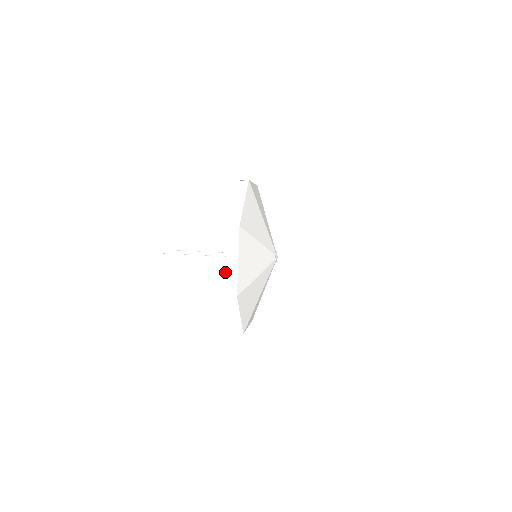
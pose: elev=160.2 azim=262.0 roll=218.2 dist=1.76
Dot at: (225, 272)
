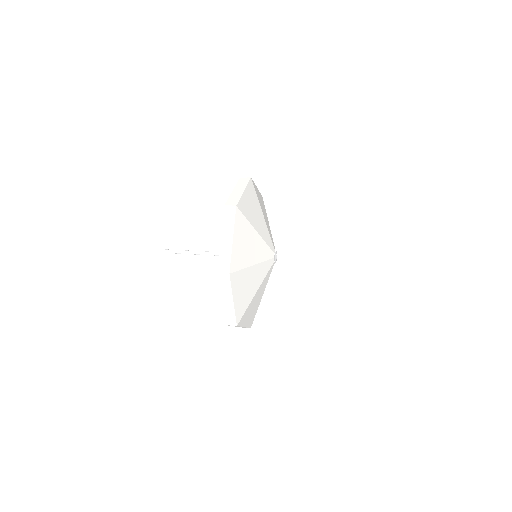
Dot at: (230, 195)
